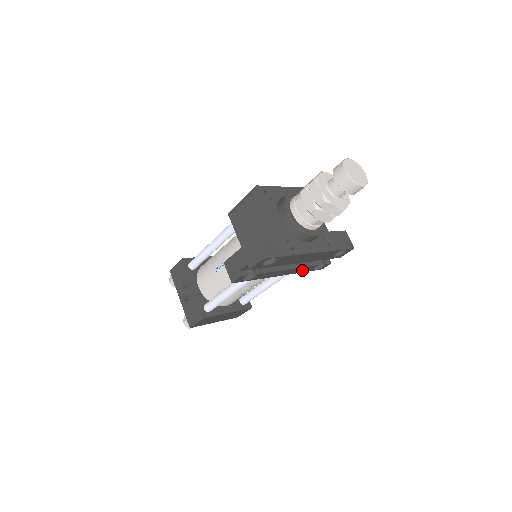
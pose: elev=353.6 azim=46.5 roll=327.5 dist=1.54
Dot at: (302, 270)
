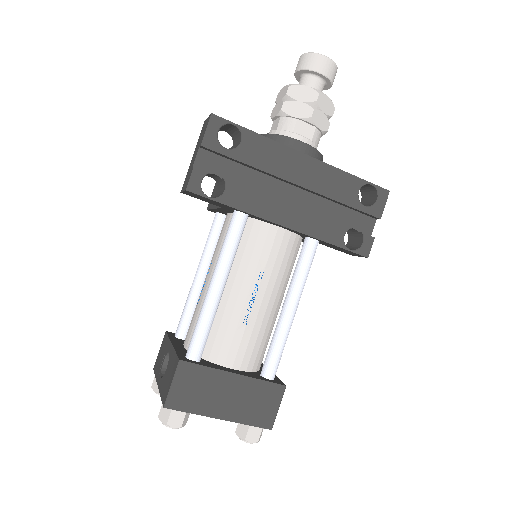
Dot at: (320, 231)
